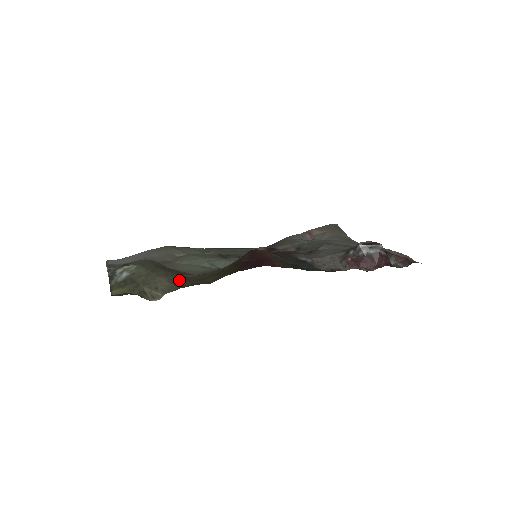
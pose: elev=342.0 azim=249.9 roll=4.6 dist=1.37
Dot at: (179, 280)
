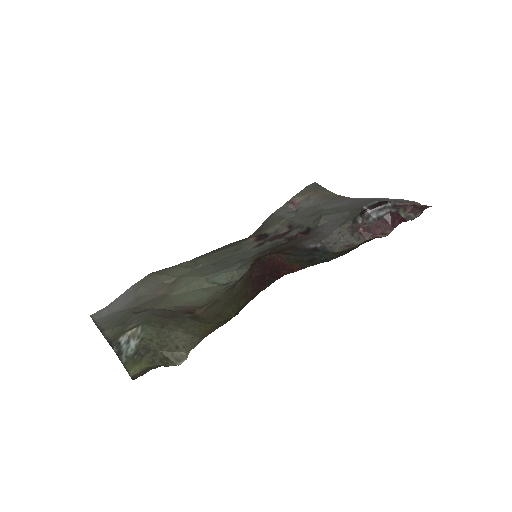
Dot at: (195, 325)
